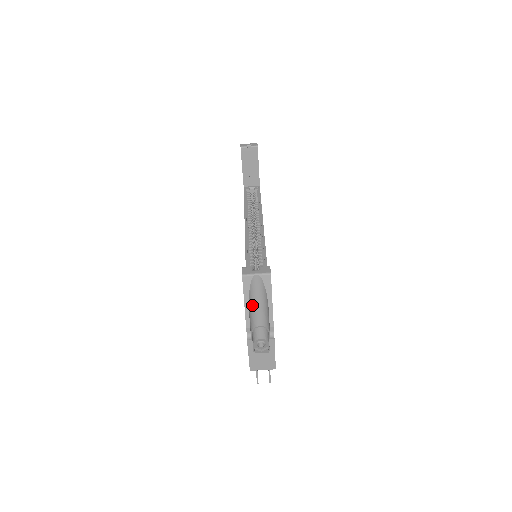
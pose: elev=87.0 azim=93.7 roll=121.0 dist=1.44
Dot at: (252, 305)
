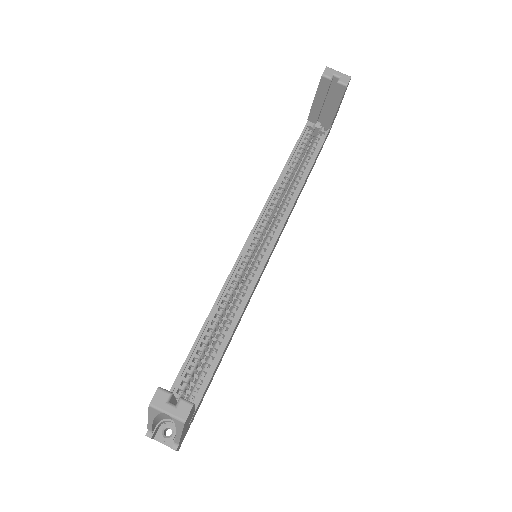
Dot at: (161, 416)
